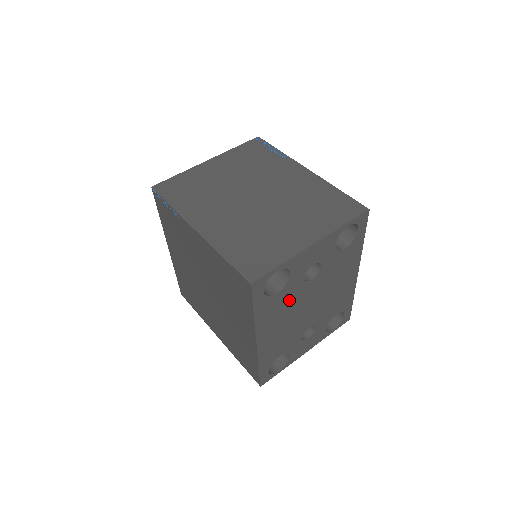
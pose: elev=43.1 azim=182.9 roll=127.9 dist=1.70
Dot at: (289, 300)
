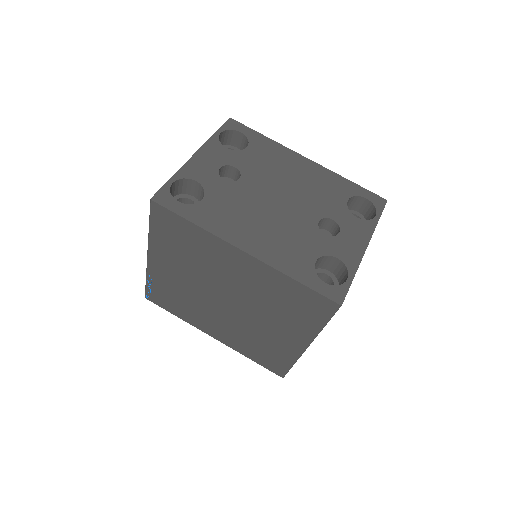
Dot at: (233, 202)
